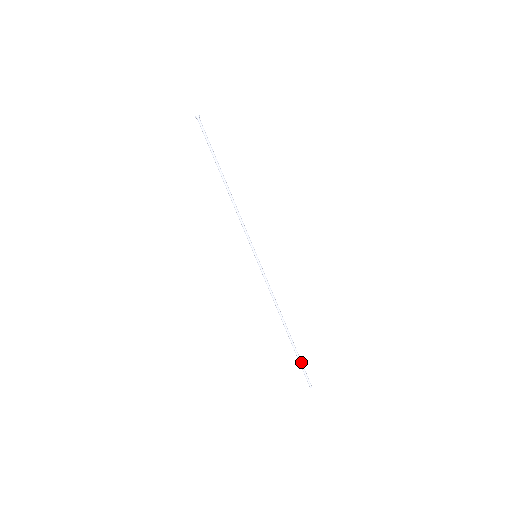
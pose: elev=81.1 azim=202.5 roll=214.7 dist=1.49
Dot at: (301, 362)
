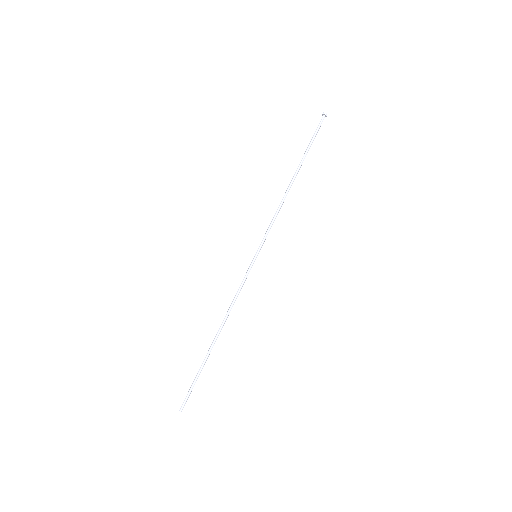
Dot at: occluded
